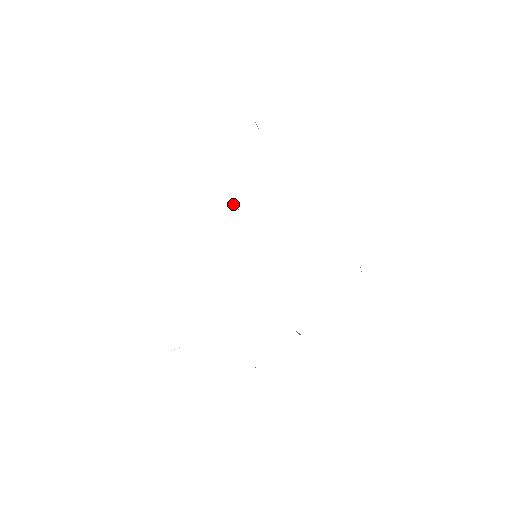
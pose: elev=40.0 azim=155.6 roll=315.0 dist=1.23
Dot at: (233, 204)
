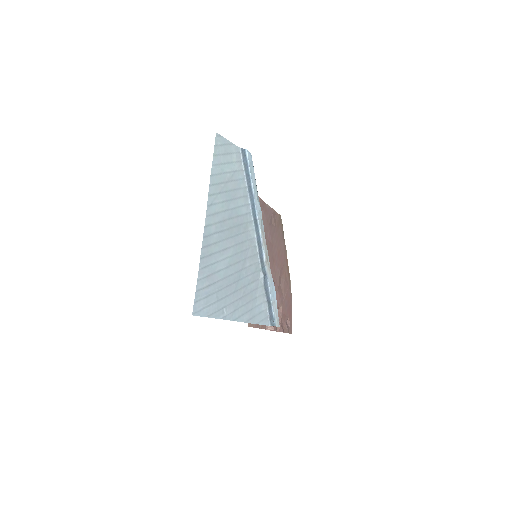
Dot at: occluded
